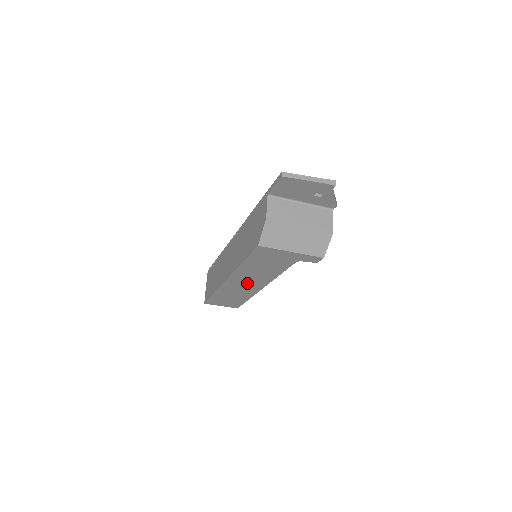
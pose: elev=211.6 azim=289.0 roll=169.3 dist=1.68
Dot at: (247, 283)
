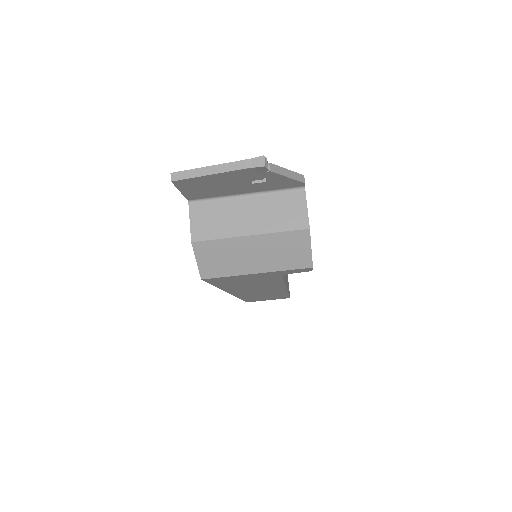
Dot at: (260, 291)
